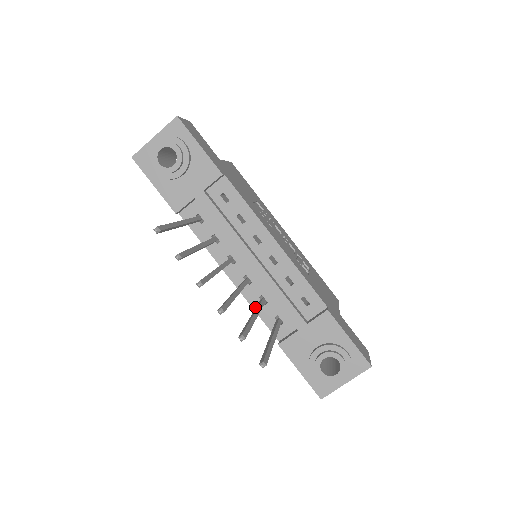
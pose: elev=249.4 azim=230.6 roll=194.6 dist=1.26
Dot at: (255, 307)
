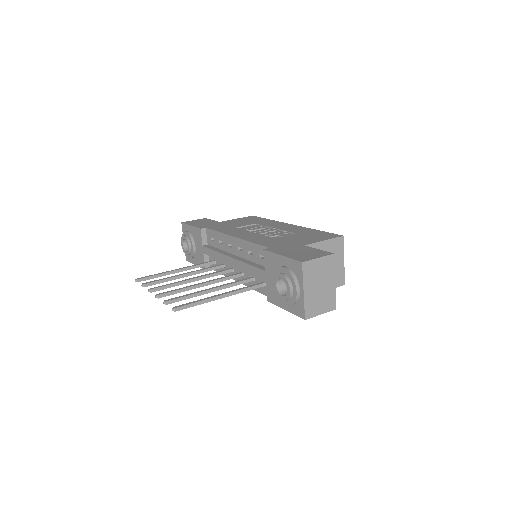
Dot at: occluded
